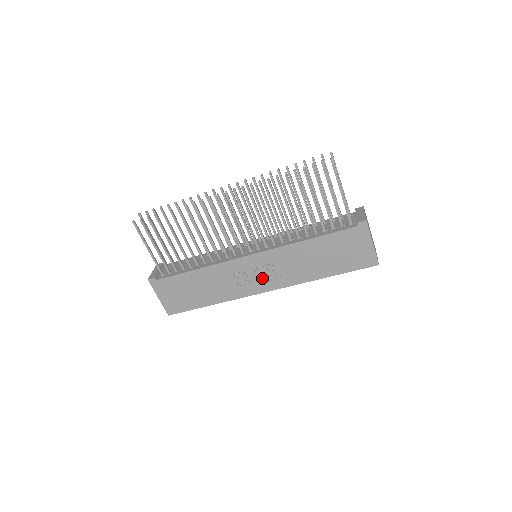
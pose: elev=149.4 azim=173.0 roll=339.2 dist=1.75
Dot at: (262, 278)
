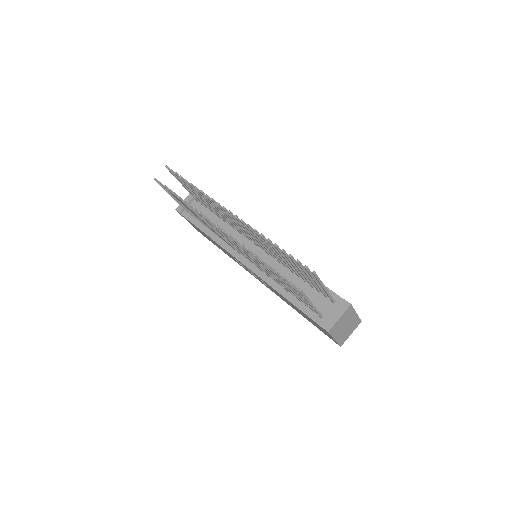
Dot at: (254, 275)
